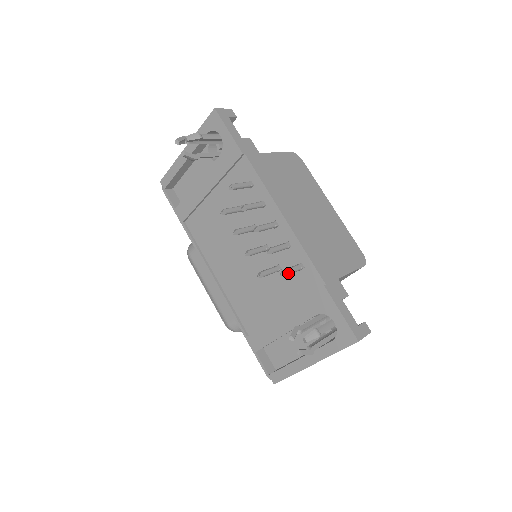
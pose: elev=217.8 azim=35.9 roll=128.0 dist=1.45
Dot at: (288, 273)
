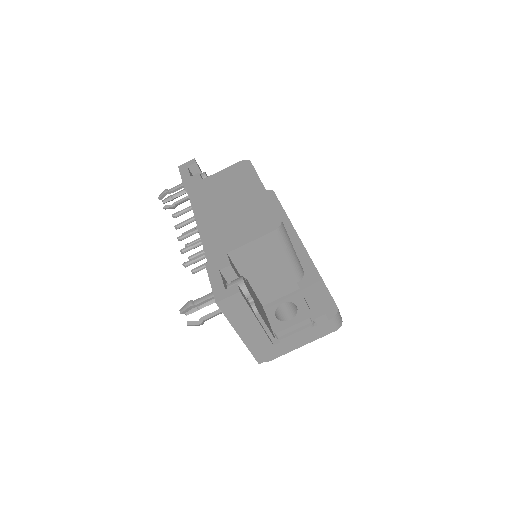
Dot at: (188, 263)
